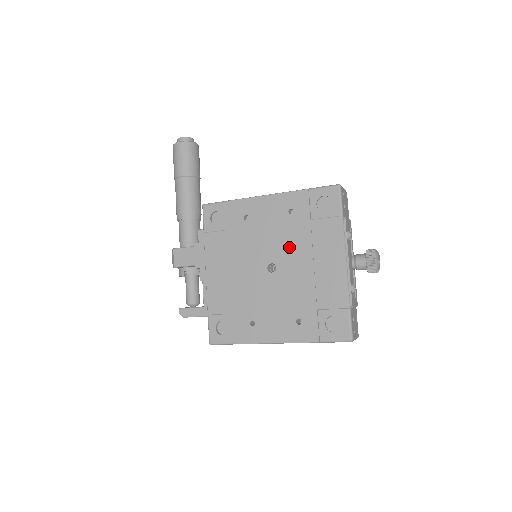
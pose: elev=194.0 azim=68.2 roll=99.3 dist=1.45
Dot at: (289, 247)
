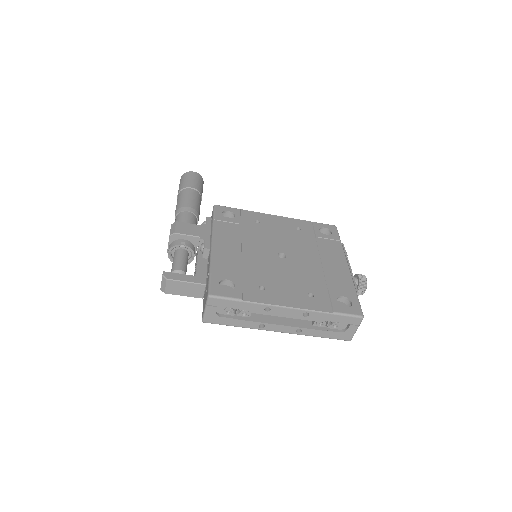
Dot at: (298, 247)
